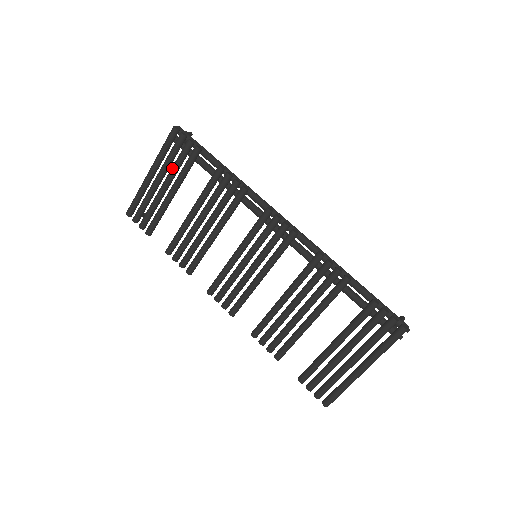
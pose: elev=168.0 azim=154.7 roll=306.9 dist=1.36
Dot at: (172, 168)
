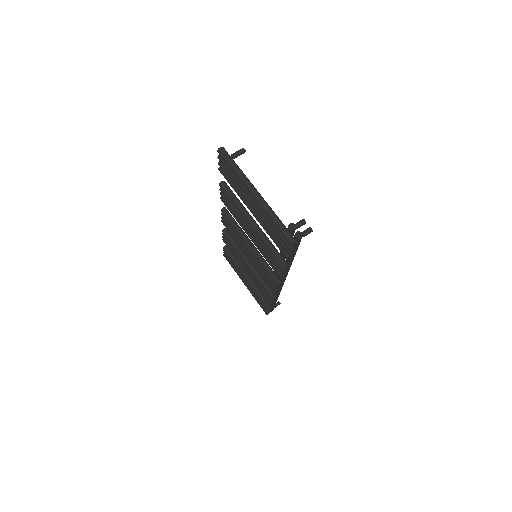
Dot at: (266, 225)
